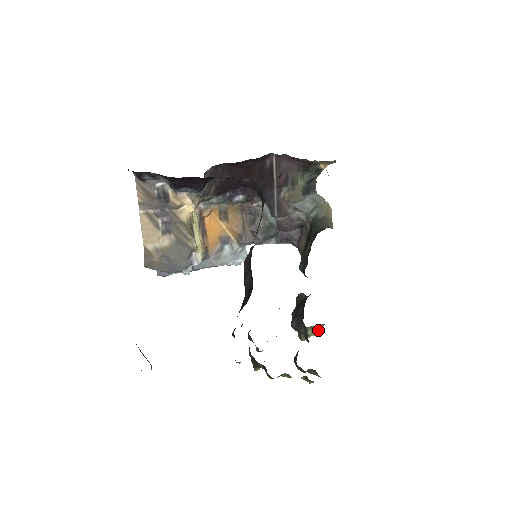
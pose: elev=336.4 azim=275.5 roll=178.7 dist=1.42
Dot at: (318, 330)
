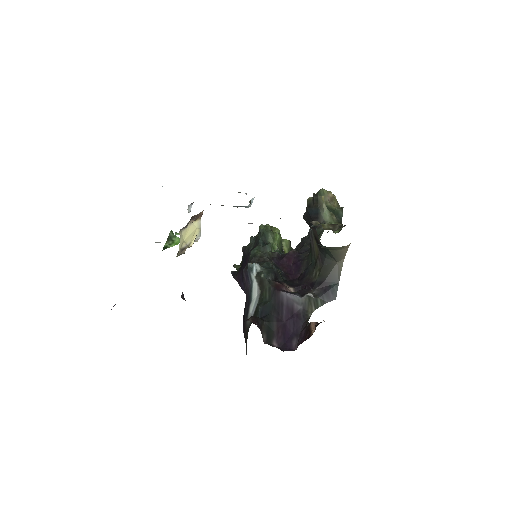
Dot at: occluded
